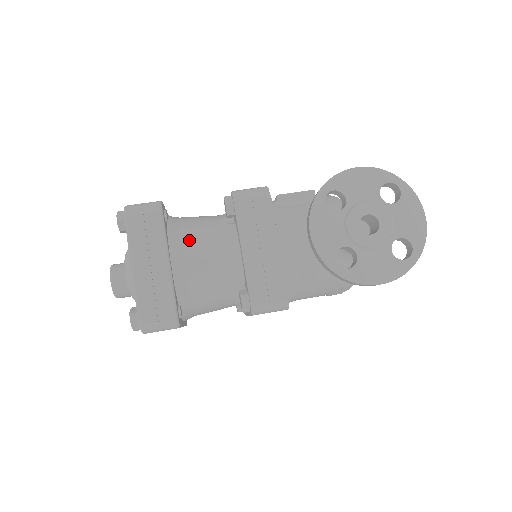
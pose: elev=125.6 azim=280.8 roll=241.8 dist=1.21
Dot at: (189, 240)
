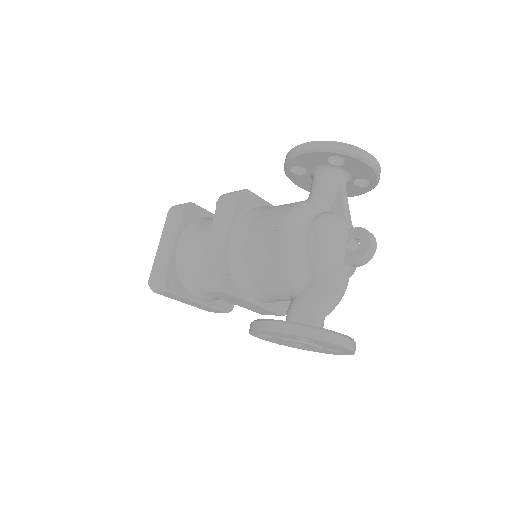
Dot at: occluded
